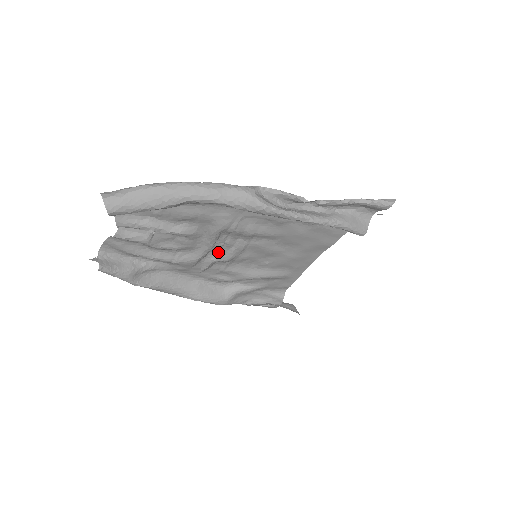
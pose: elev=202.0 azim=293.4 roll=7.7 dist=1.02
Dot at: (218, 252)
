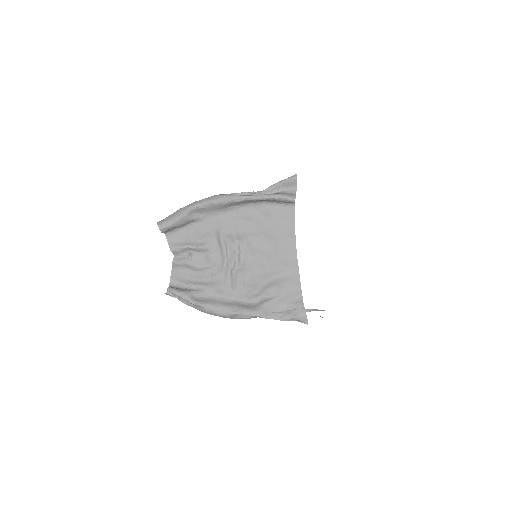
Dot at: (234, 263)
